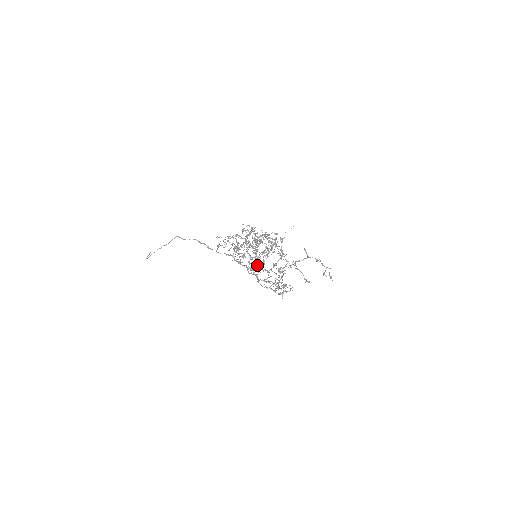
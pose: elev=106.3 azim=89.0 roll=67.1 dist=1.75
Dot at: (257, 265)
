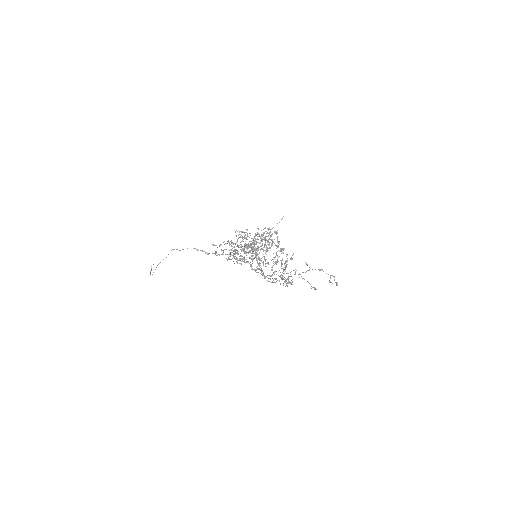
Dot at: (261, 271)
